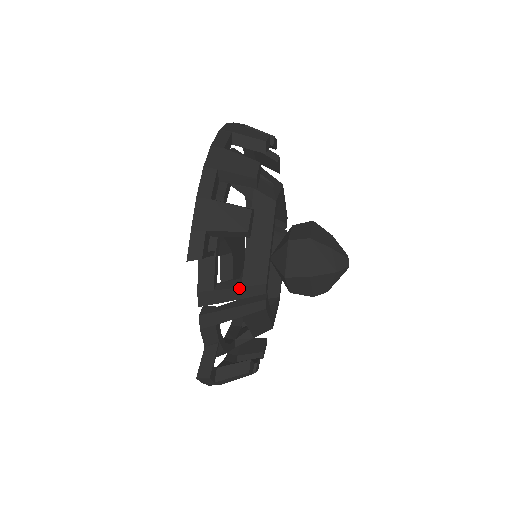
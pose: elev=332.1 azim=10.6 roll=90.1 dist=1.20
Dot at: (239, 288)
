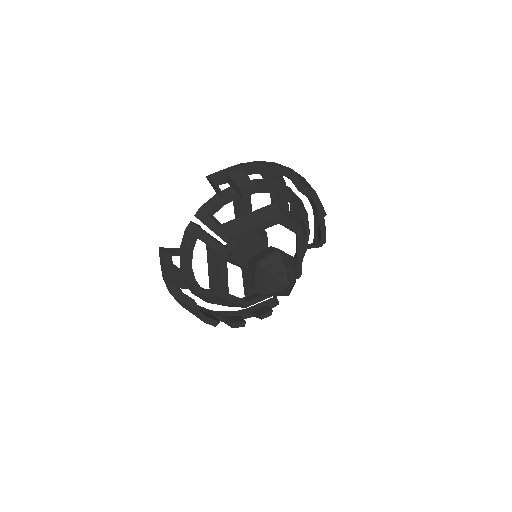
Dot at: (218, 225)
